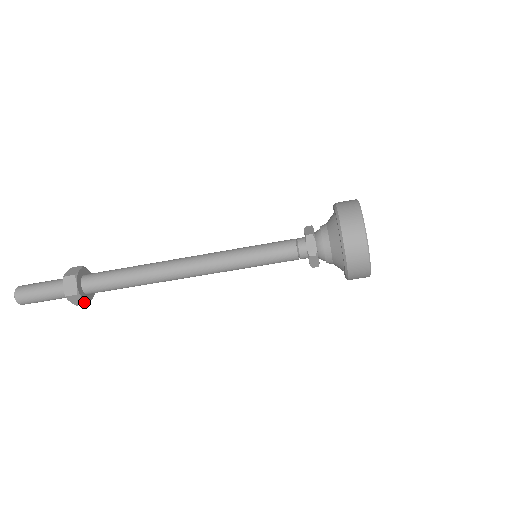
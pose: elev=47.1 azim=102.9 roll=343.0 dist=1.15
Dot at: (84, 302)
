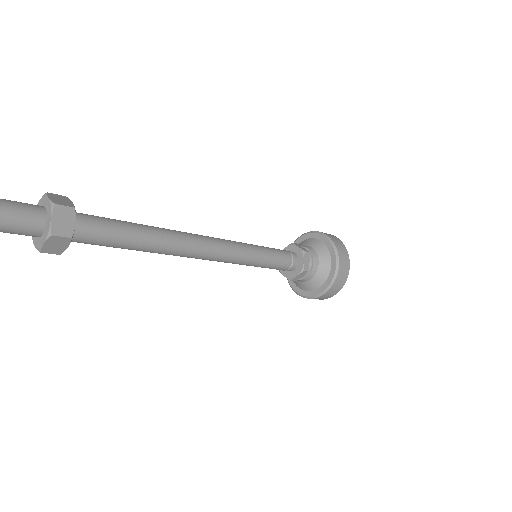
Dot at: (60, 251)
